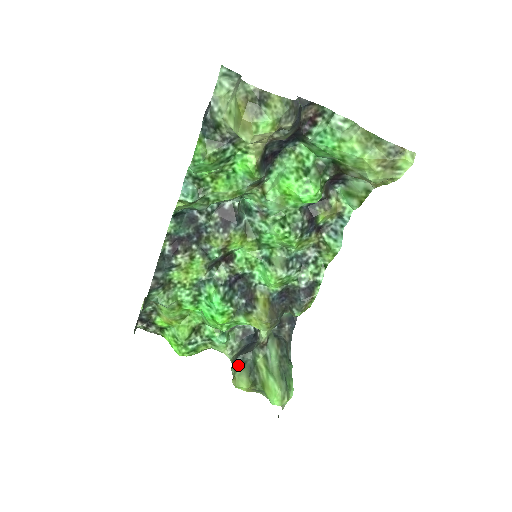
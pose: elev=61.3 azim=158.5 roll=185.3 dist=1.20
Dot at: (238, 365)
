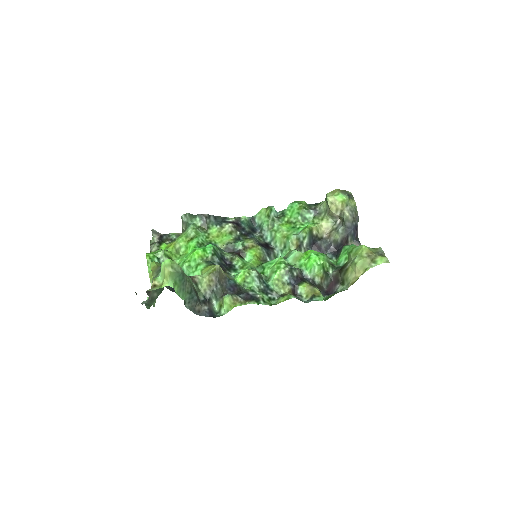
Dot at: occluded
